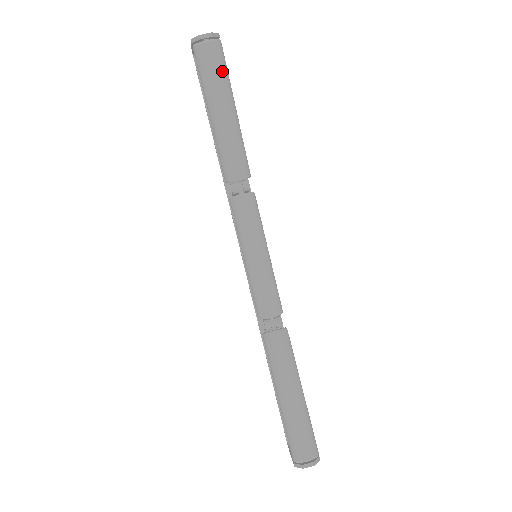
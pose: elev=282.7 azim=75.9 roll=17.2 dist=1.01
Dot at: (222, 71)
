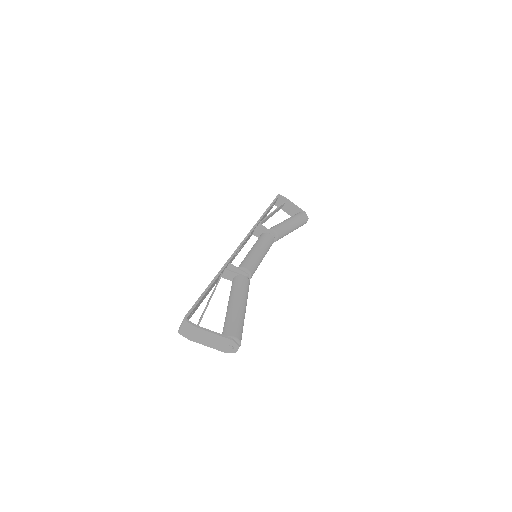
Dot at: (242, 328)
